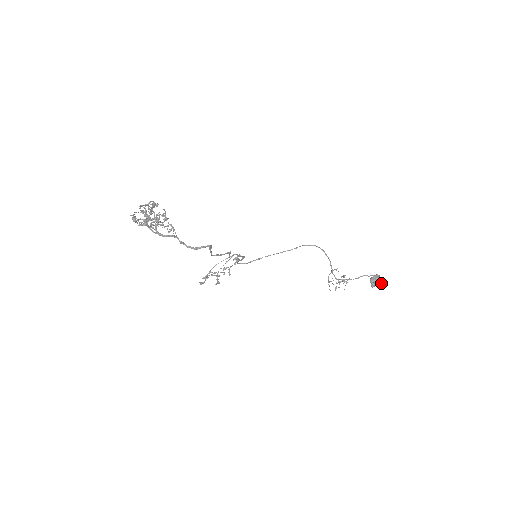
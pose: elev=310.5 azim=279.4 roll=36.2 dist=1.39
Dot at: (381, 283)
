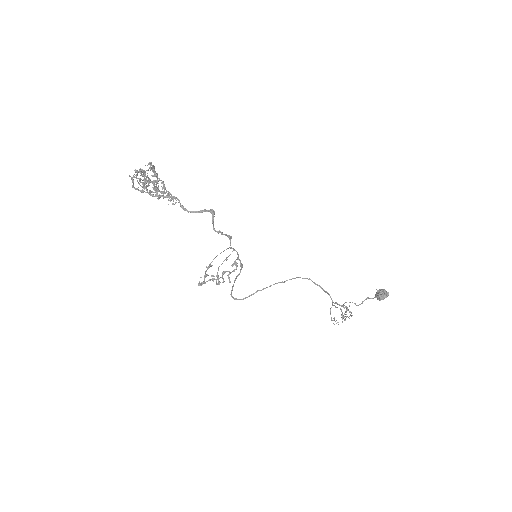
Dot at: (388, 294)
